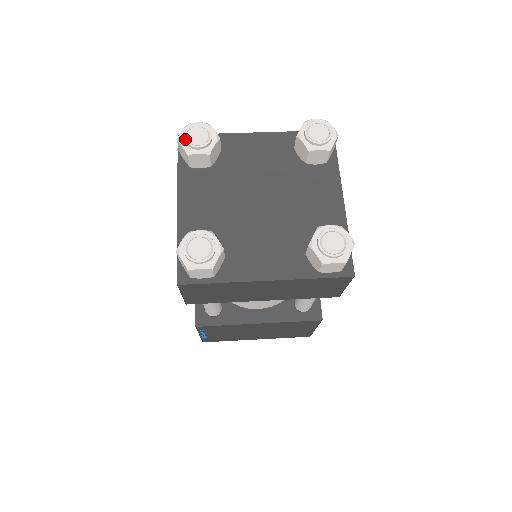
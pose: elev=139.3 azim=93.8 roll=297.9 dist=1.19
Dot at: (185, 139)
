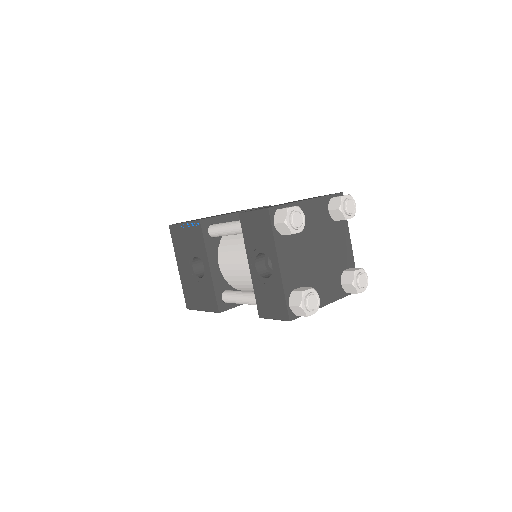
Dot at: (292, 224)
